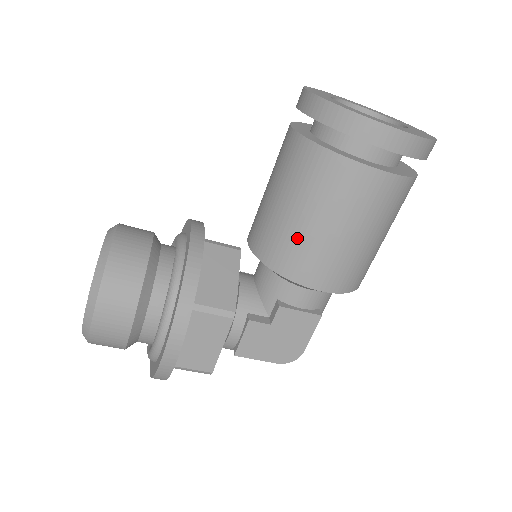
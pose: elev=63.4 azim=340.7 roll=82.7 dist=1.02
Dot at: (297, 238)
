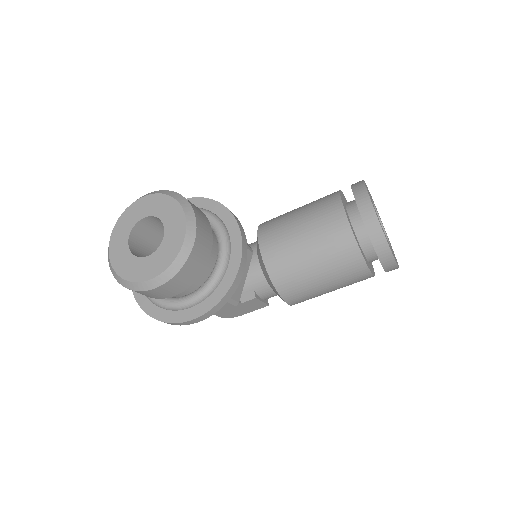
Dot at: (304, 280)
